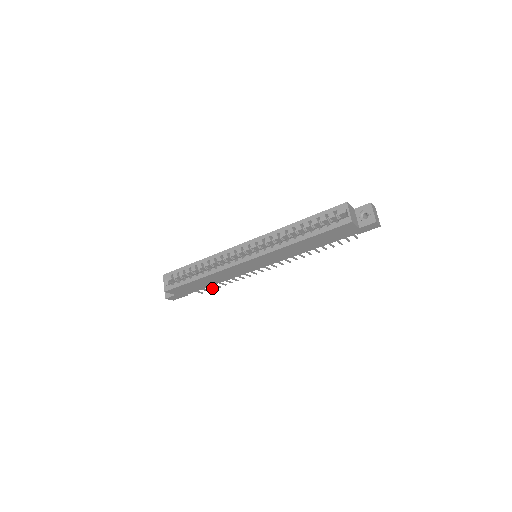
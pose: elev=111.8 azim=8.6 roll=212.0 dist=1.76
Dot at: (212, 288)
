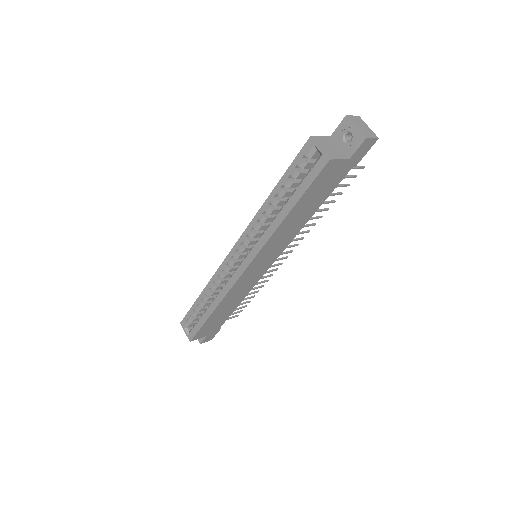
Dot at: (242, 307)
